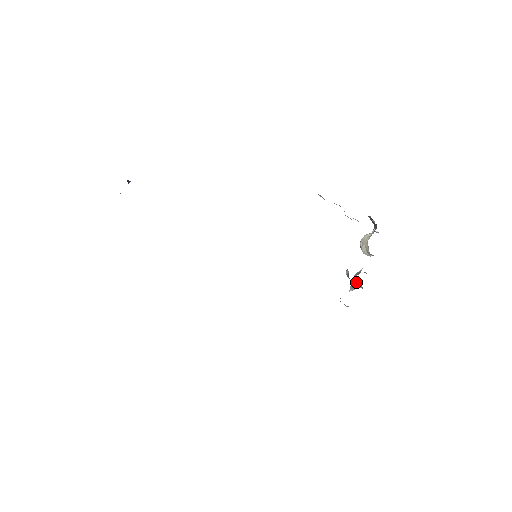
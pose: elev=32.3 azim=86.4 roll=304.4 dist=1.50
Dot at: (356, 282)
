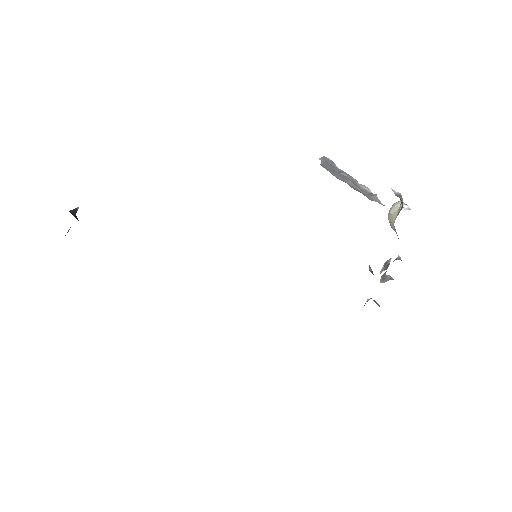
Dot at: (386, 275)
